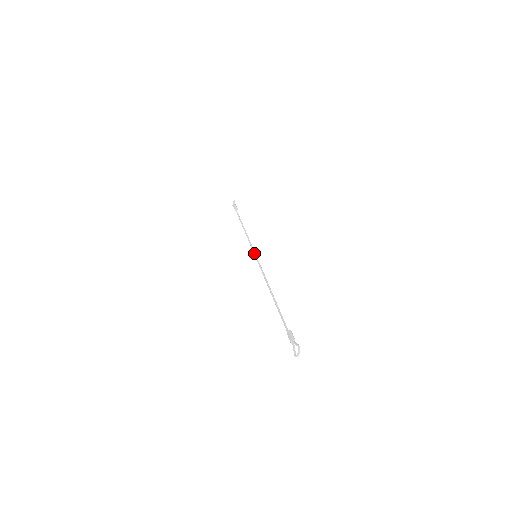
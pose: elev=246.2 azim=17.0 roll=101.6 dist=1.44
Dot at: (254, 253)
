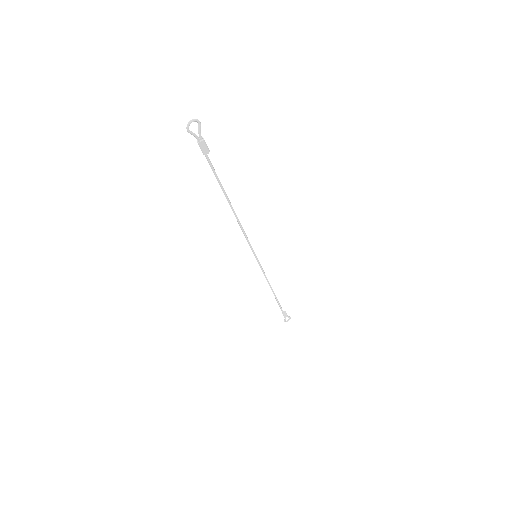
Dot at: (257, 258)
